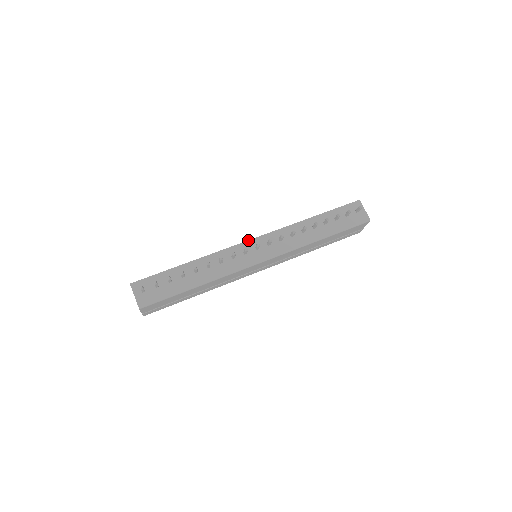
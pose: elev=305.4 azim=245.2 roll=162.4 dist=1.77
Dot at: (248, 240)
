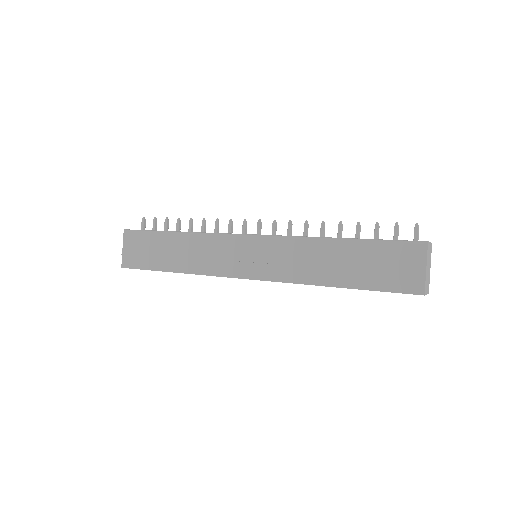
Dot at: occluded
